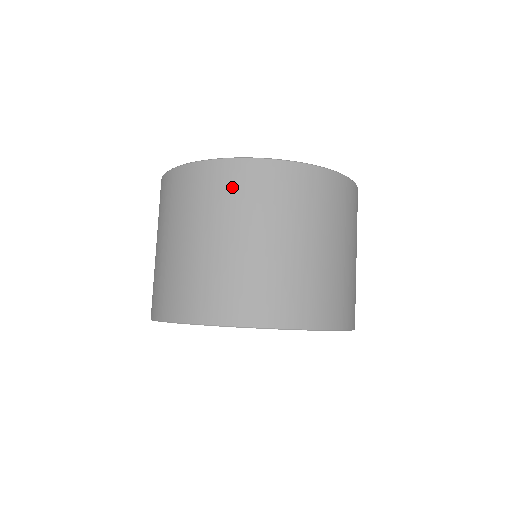
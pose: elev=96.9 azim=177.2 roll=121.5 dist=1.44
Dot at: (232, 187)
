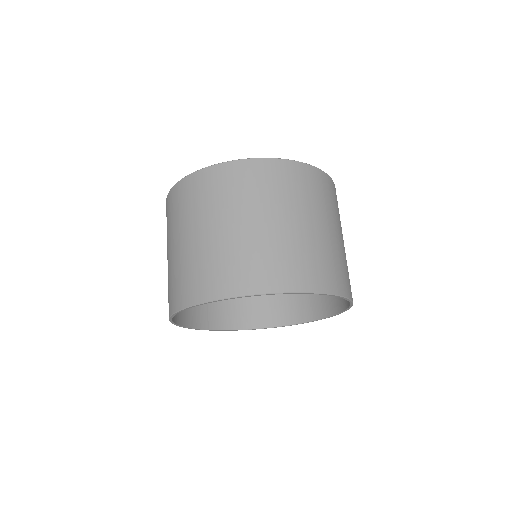
Dot at: (249, 181)
